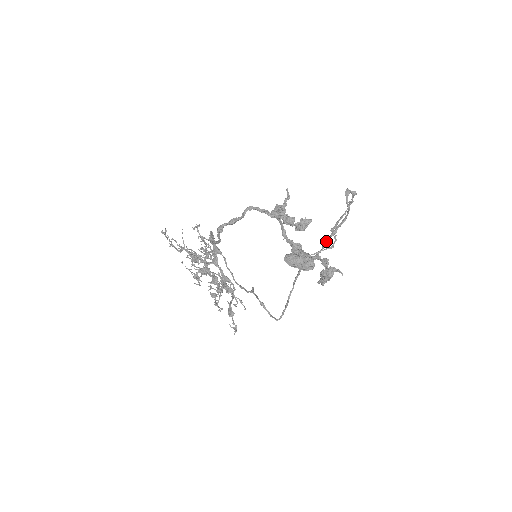
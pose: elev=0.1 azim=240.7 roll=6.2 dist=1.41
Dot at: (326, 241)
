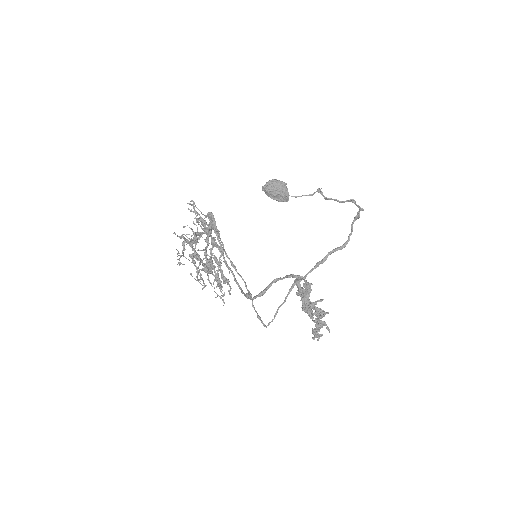
Dot at: (321, 263)
